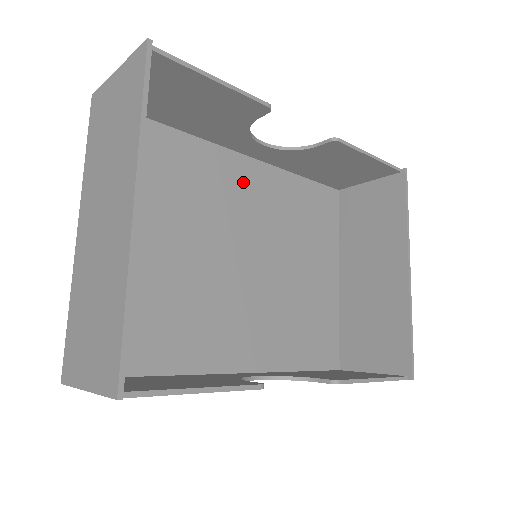
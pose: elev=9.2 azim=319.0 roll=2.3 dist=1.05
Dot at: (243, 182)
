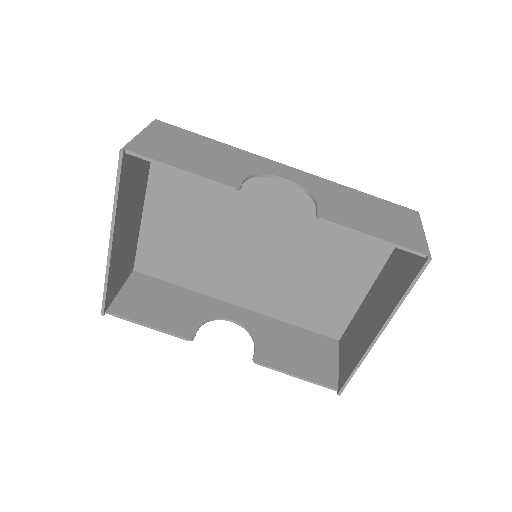
Dot at: (279, 192)
